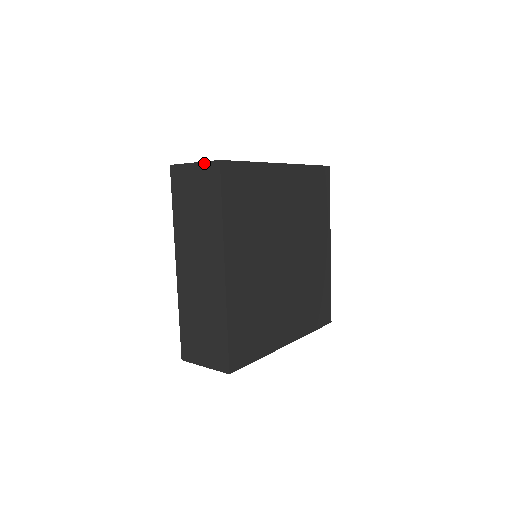
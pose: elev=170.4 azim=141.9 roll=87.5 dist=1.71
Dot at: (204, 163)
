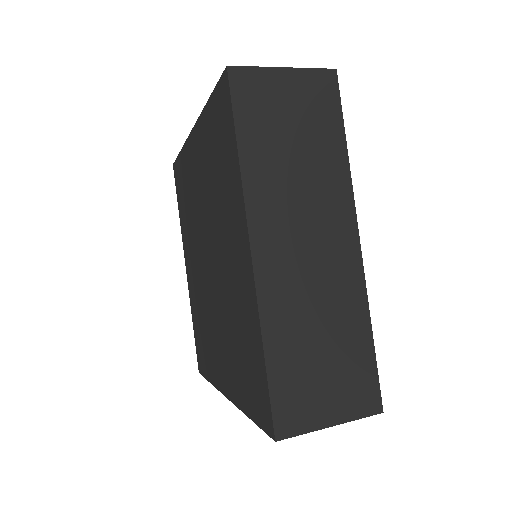
Dot at: (307, 70)
